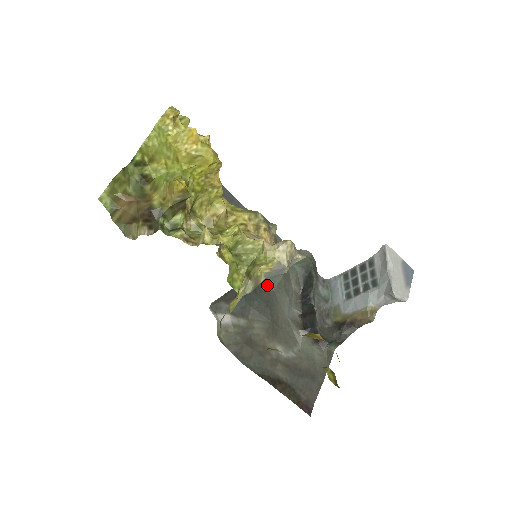
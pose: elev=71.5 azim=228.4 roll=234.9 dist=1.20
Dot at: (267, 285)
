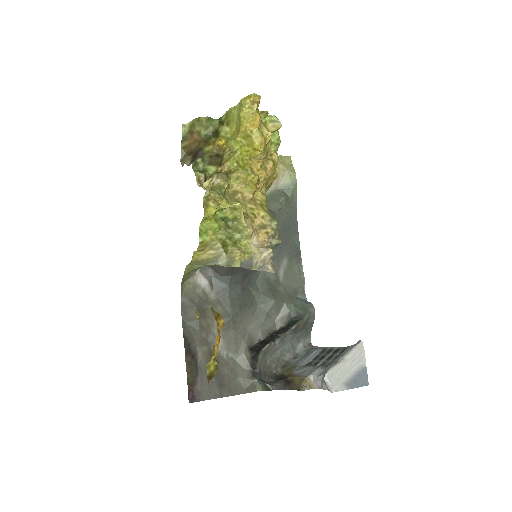
Dot at: (257, 296)
